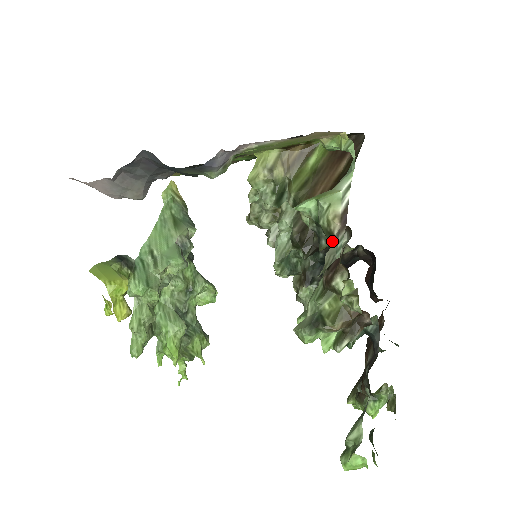
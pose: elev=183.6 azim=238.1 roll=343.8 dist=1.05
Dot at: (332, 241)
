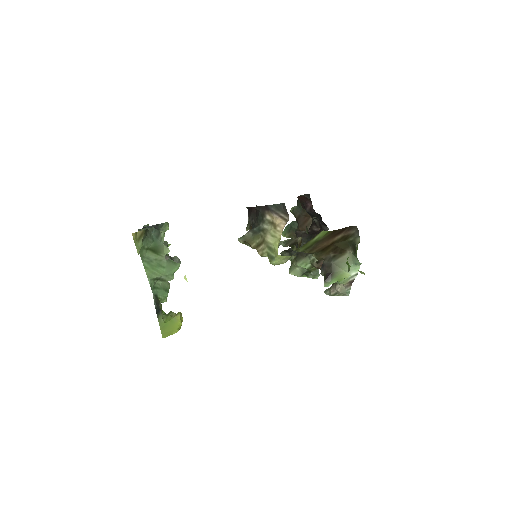
Dot at: occluded
